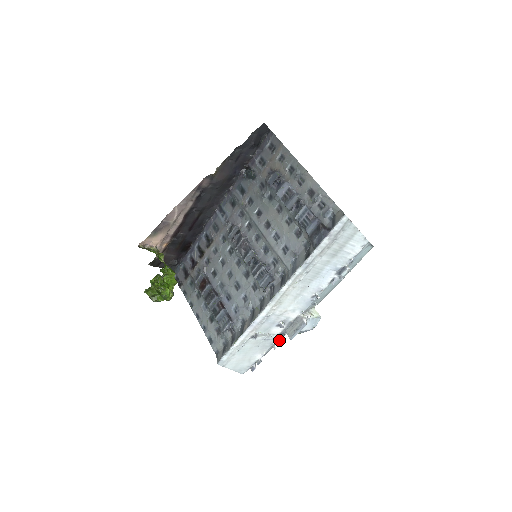
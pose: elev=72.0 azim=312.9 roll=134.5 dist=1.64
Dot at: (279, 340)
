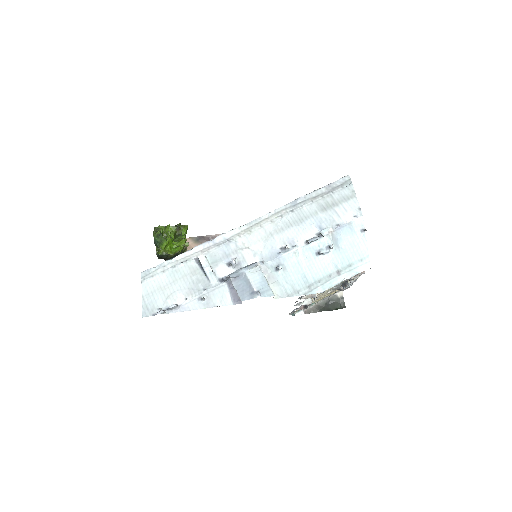
Dot at: (213, 305)
